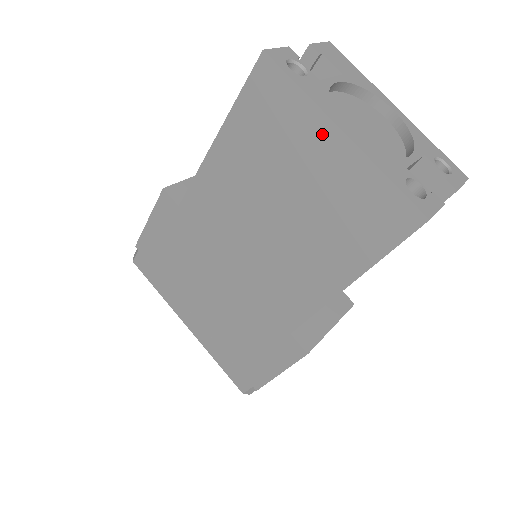
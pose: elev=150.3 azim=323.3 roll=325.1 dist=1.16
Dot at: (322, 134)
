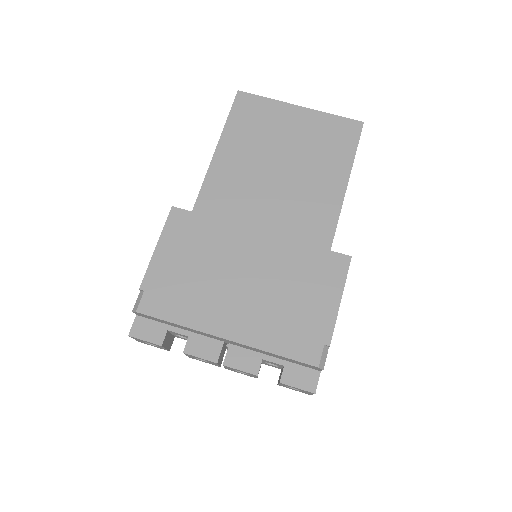
Dot at: (289, 112)
